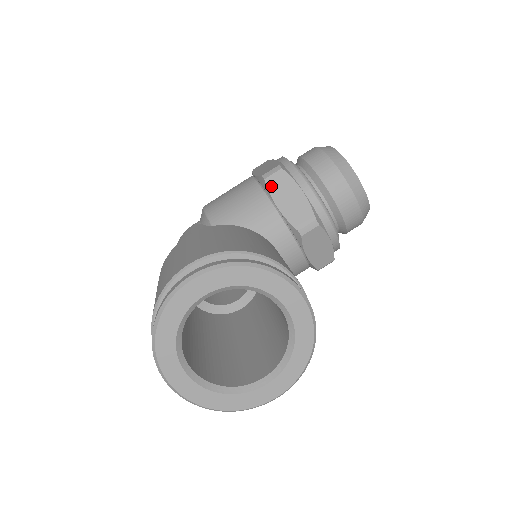
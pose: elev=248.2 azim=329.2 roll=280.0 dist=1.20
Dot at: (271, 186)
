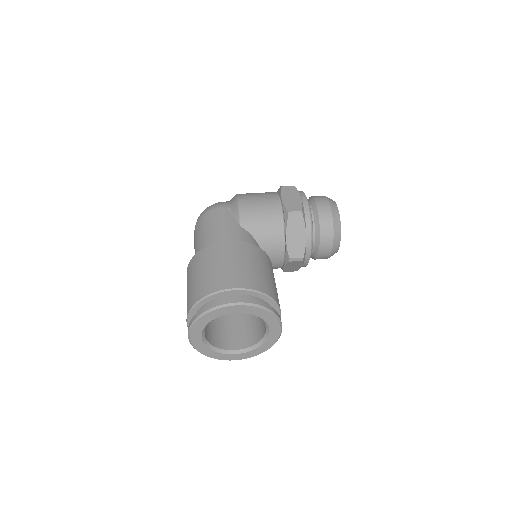
Dot at: (290, 223)
